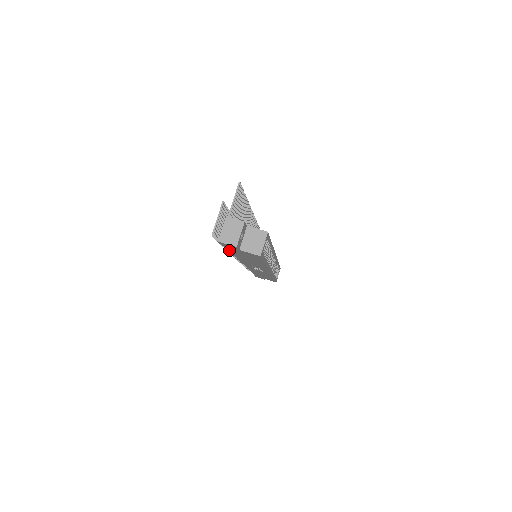
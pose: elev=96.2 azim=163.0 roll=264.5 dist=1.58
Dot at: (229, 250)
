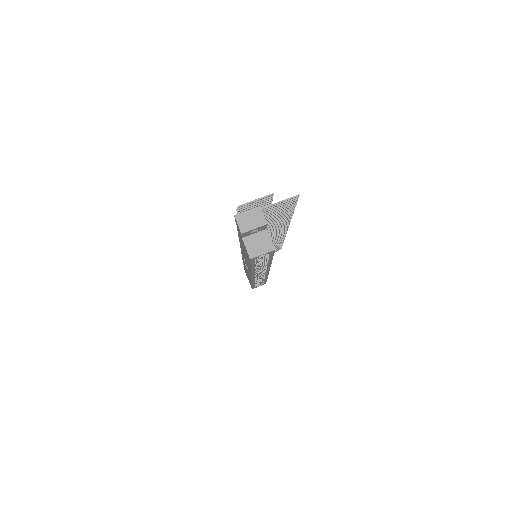
Dot at: occluded
